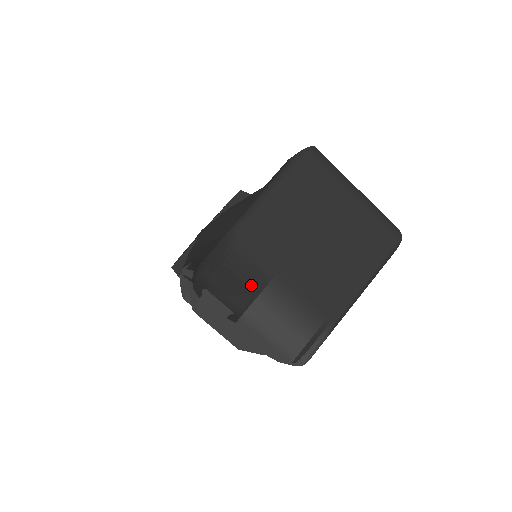
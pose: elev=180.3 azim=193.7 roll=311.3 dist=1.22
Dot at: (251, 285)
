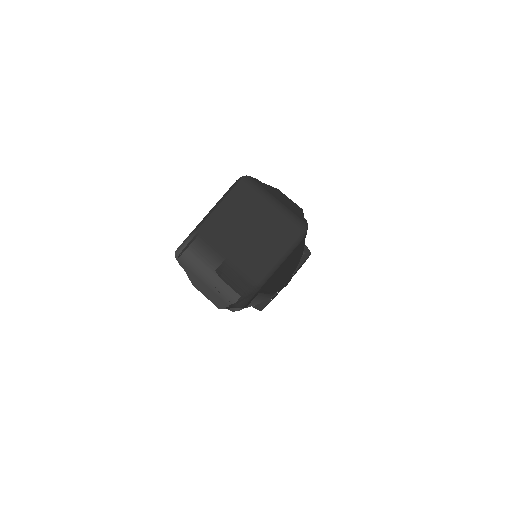
Dot at: (205, 260)
